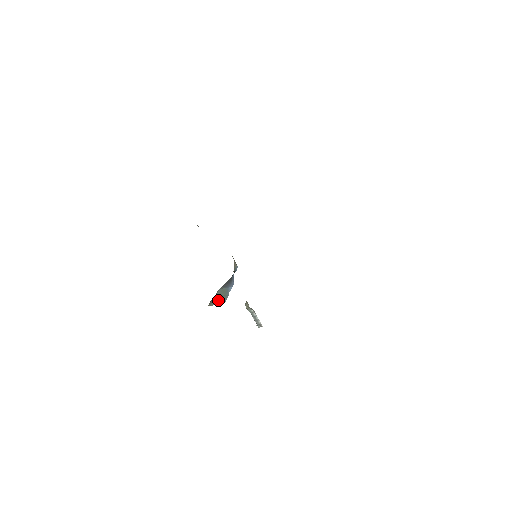
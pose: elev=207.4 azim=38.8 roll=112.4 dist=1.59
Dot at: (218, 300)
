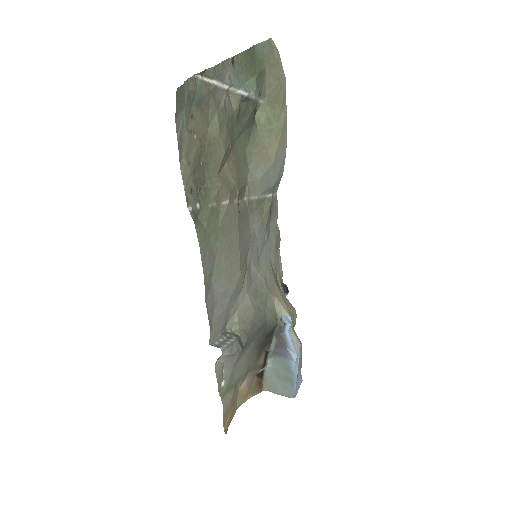
Dot at: (279, 385)
